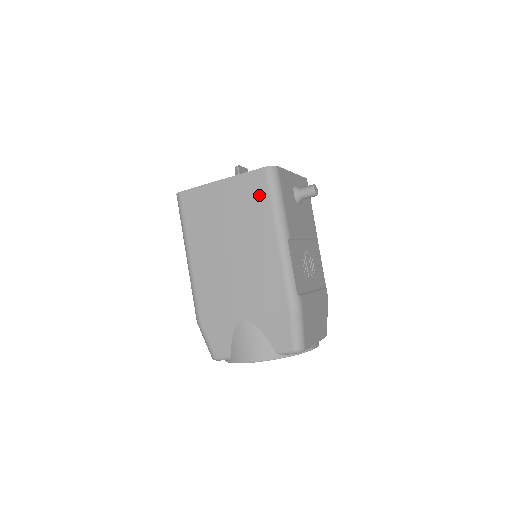
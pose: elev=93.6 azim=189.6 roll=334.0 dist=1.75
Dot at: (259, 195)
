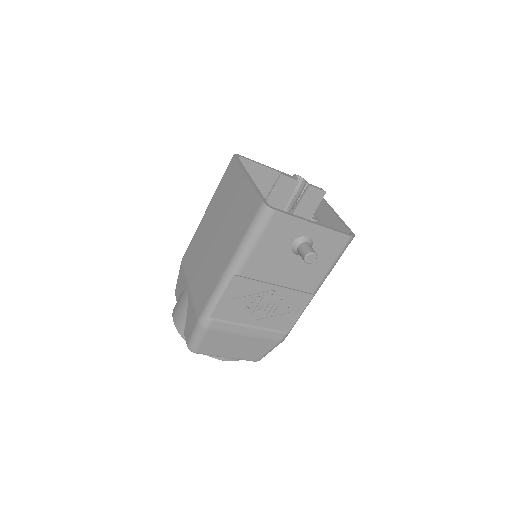
Dot at: (246, 219)
